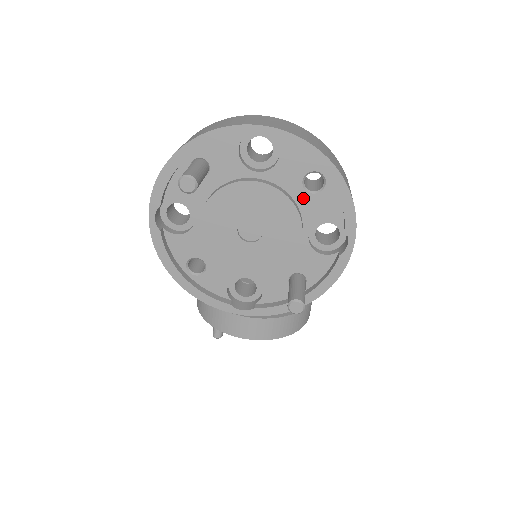
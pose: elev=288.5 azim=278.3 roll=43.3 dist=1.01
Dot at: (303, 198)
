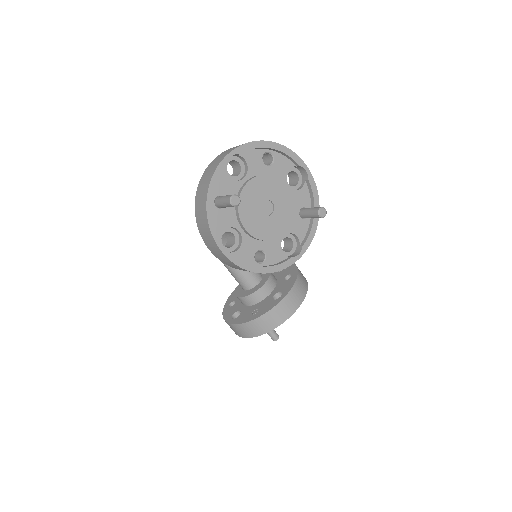
Dot at: (271, 171)
